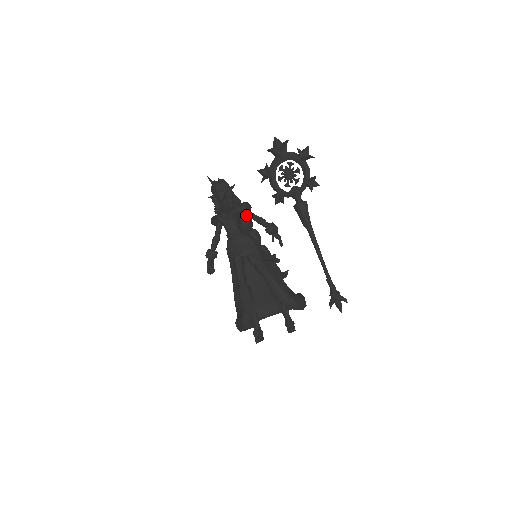
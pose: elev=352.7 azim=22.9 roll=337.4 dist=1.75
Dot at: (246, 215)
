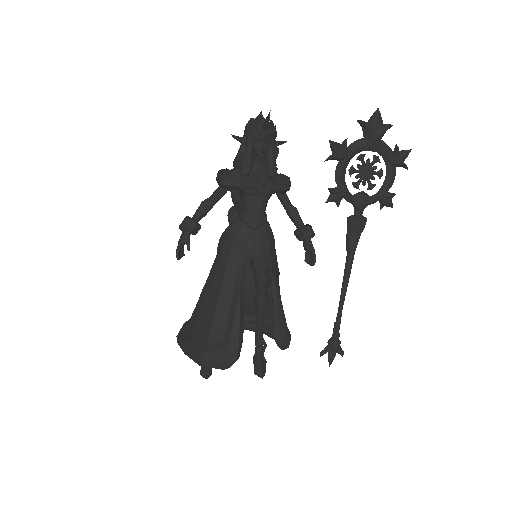
Dot at: (277, 194)
